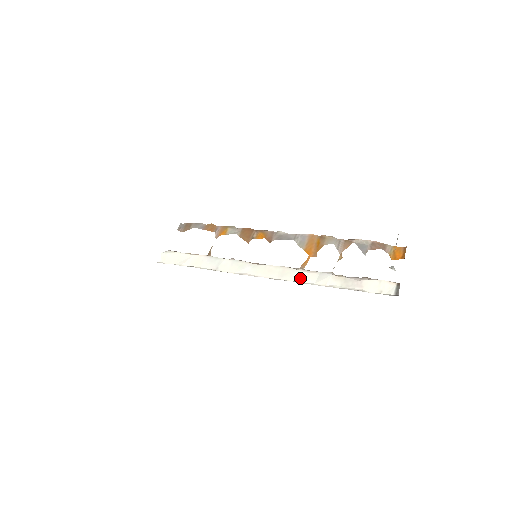
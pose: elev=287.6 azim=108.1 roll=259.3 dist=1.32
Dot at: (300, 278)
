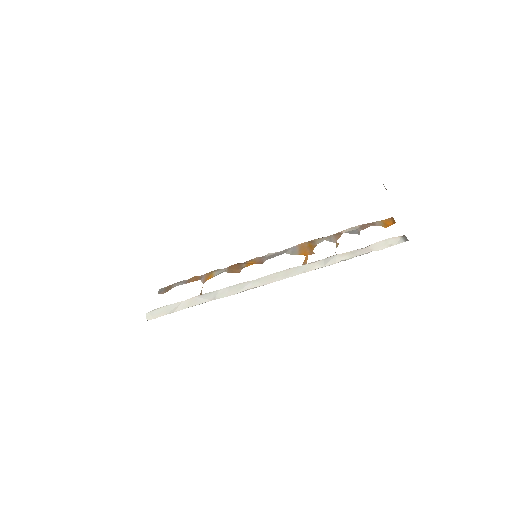
Dot at: (307, 269)
